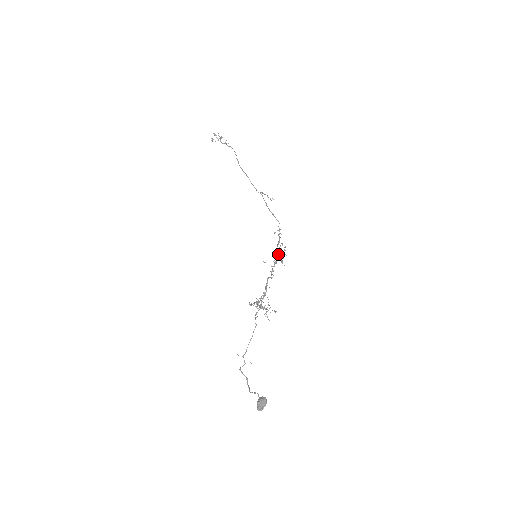
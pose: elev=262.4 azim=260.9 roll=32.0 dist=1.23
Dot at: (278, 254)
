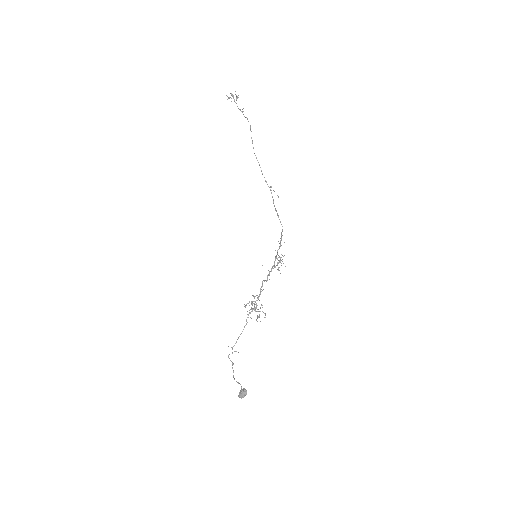
Dot at: occluded
